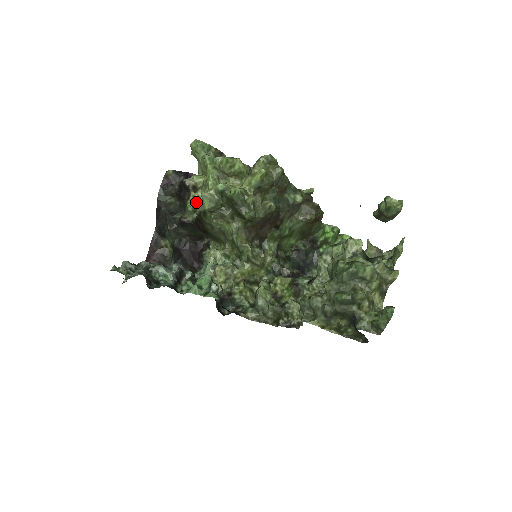
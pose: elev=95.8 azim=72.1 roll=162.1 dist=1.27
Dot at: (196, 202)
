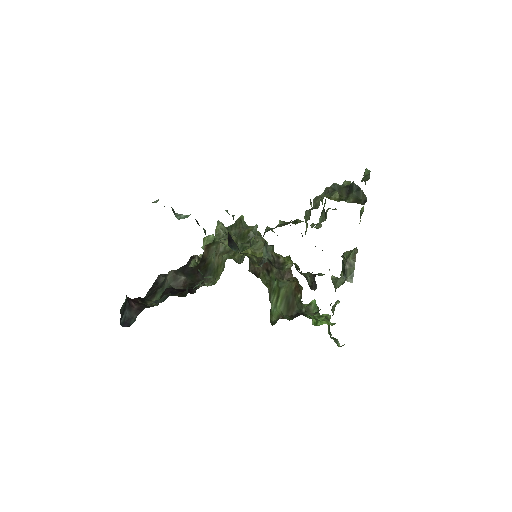
Dot at: occluded
